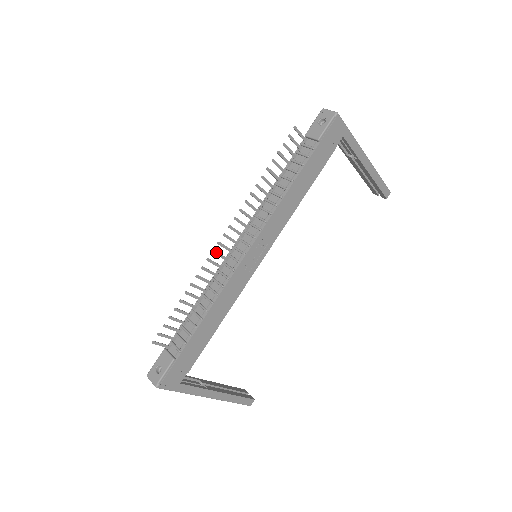
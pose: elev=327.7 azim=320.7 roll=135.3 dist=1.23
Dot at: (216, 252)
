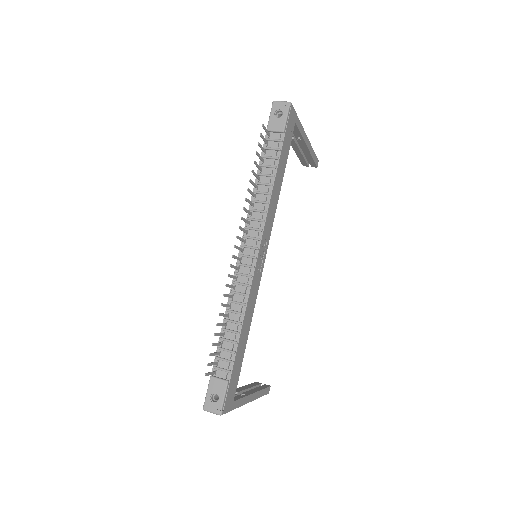
Dot at: (232, 265)
